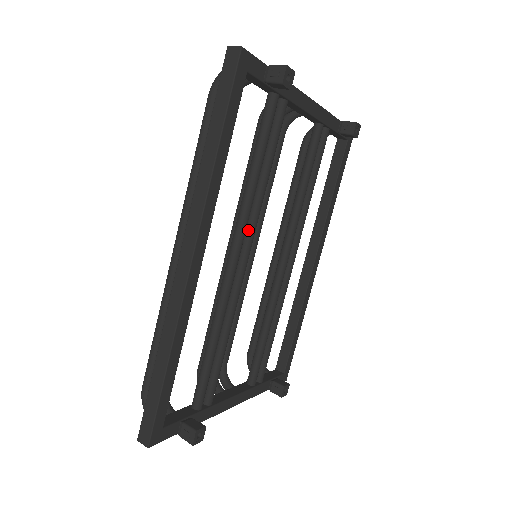
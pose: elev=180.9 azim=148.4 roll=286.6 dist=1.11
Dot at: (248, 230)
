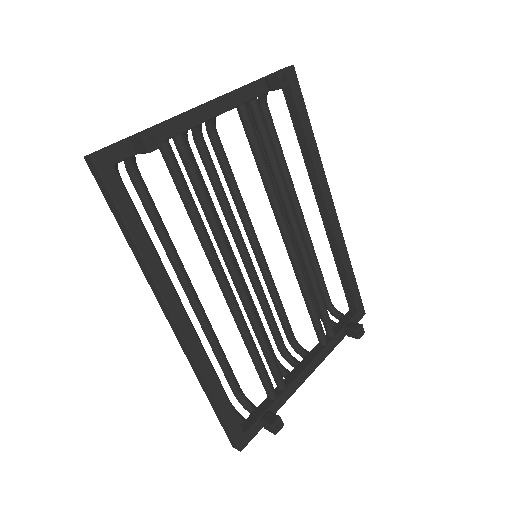
Dot at: (224, 257)
